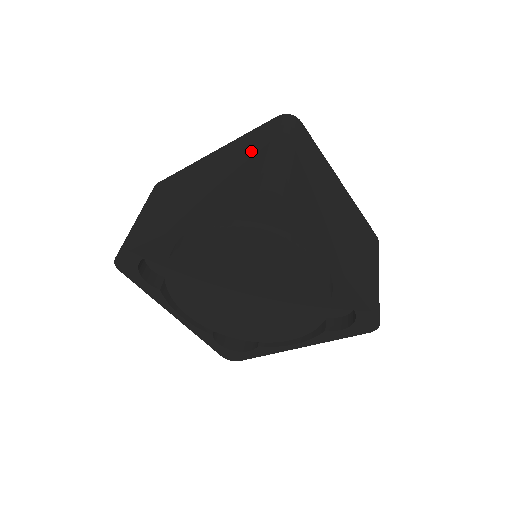
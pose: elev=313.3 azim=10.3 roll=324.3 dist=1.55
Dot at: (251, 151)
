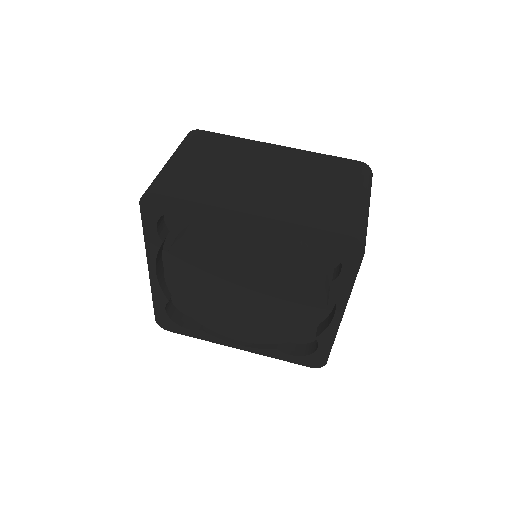
Dot at: (334, 181)
